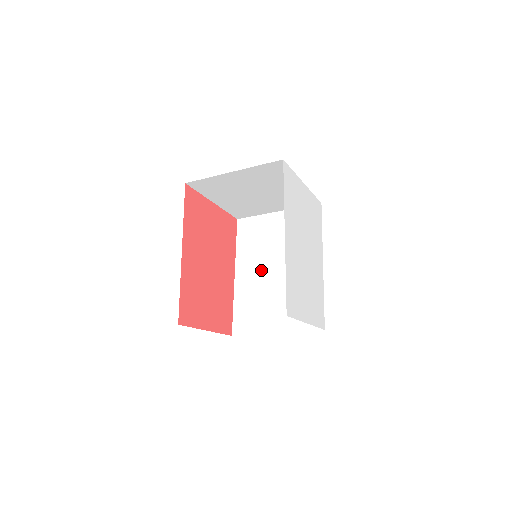
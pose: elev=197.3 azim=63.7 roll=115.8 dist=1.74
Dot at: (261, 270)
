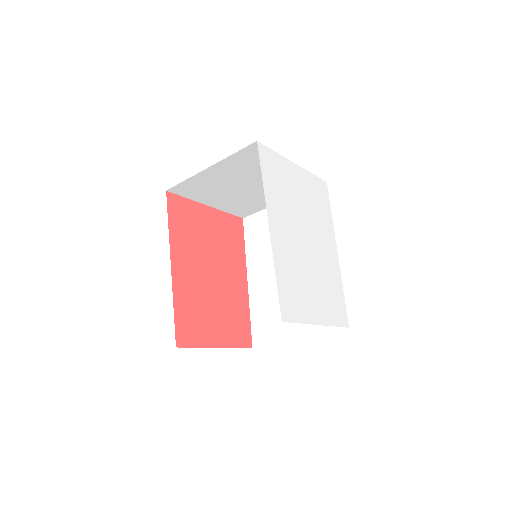
Dot at: (273, 270)
